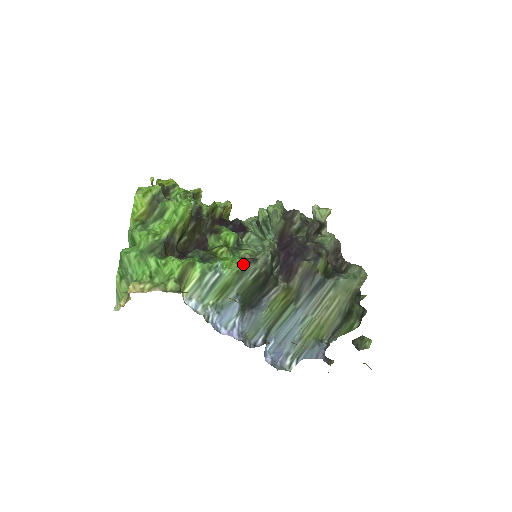
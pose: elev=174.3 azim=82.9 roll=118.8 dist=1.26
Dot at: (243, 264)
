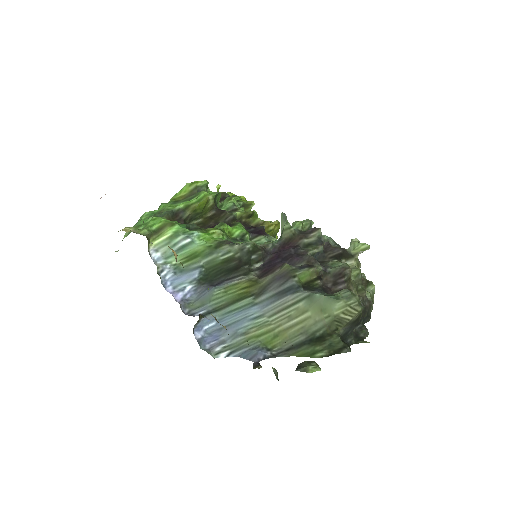
Dot at: (219, 242)
